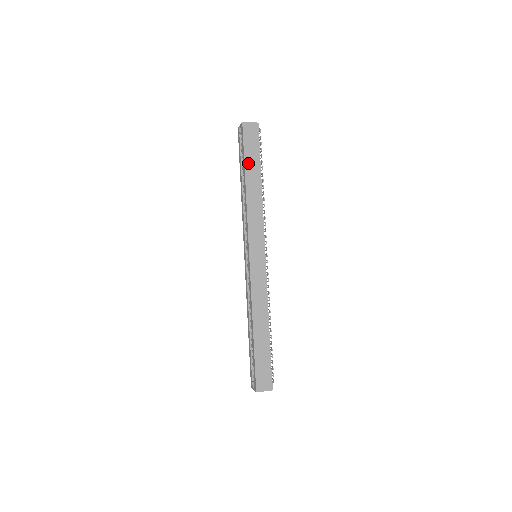
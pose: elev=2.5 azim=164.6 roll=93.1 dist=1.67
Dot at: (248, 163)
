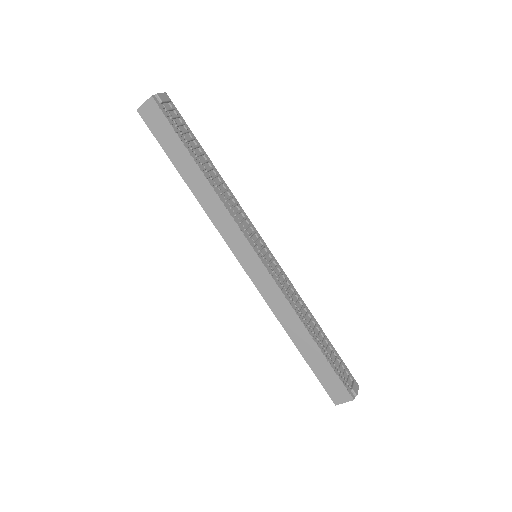
Dot at: (174, 157)
